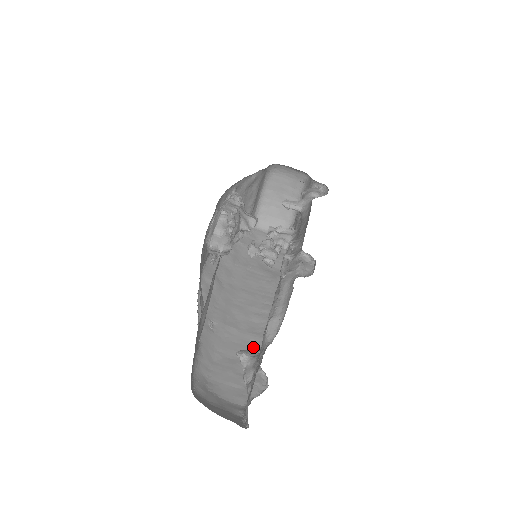
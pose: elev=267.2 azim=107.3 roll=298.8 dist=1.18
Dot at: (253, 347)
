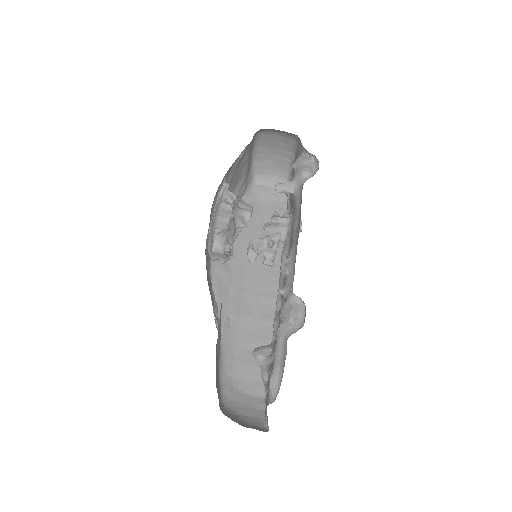
Dot at: (267, 333)
